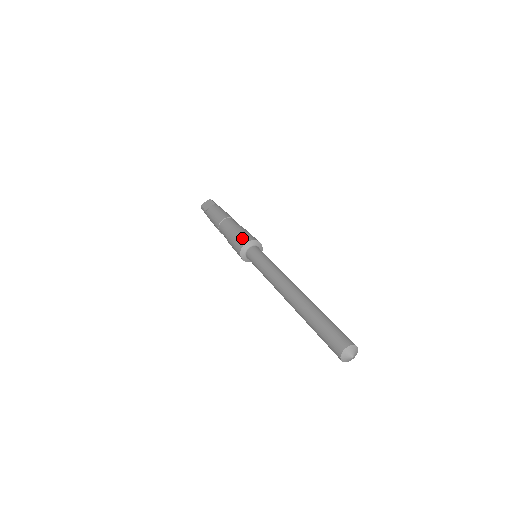
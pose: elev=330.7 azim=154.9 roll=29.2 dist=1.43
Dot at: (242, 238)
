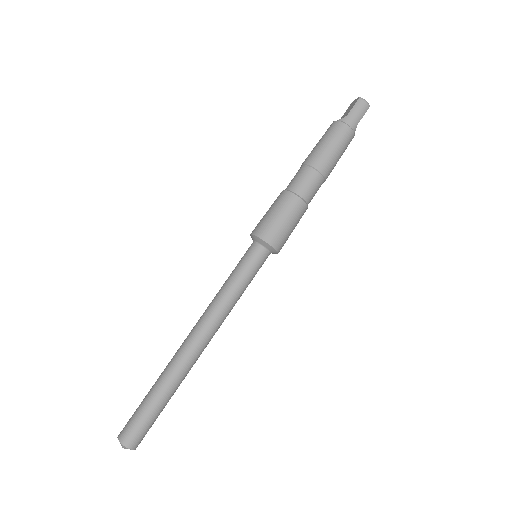
Dot at: (259, 222)
